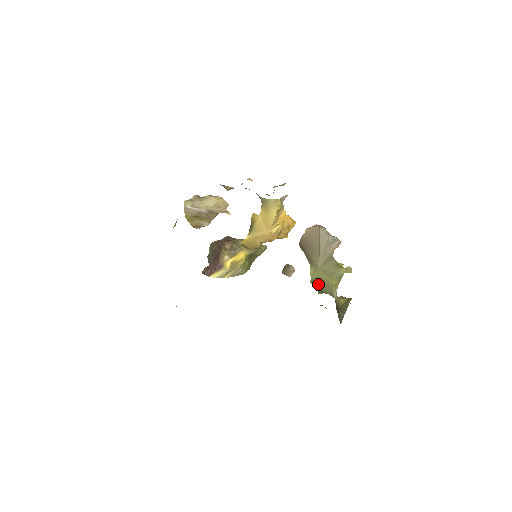
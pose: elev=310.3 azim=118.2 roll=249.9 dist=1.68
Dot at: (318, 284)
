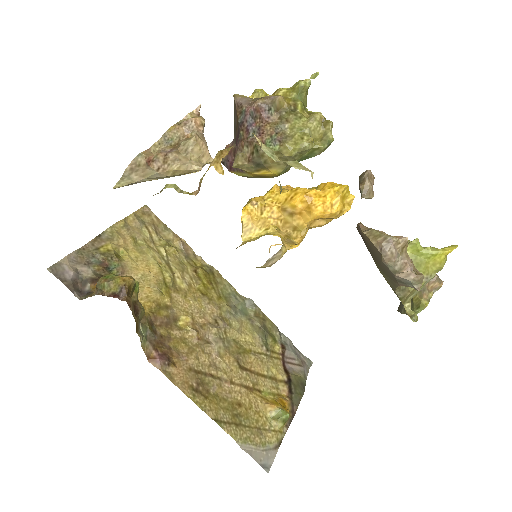
Dot at: occluded
